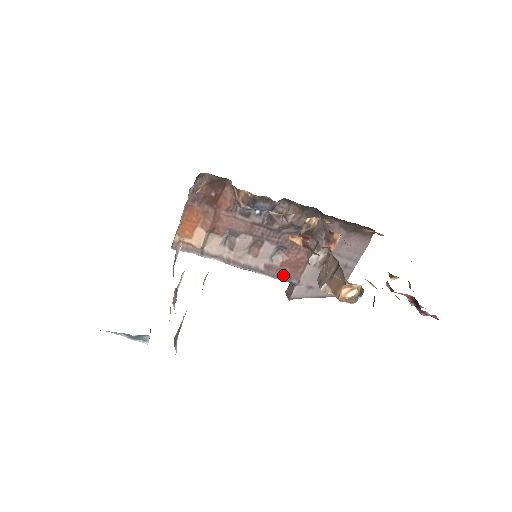
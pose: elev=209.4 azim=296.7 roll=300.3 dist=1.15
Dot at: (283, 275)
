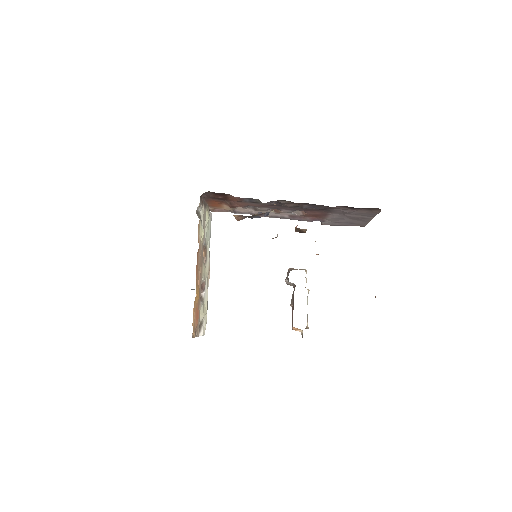
Dot at: (308, 219)
